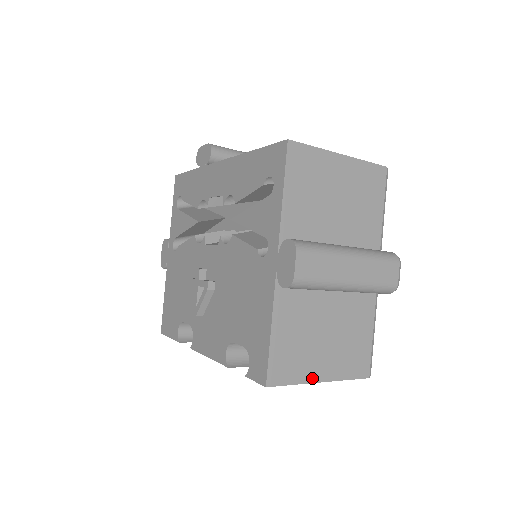
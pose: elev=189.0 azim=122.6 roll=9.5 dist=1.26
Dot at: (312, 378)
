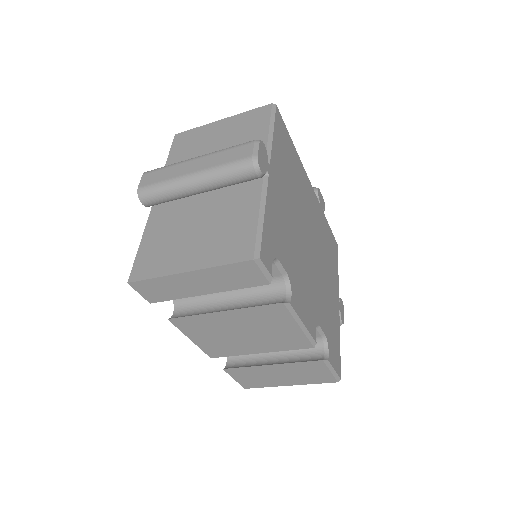
Dot at: (176, 270)
